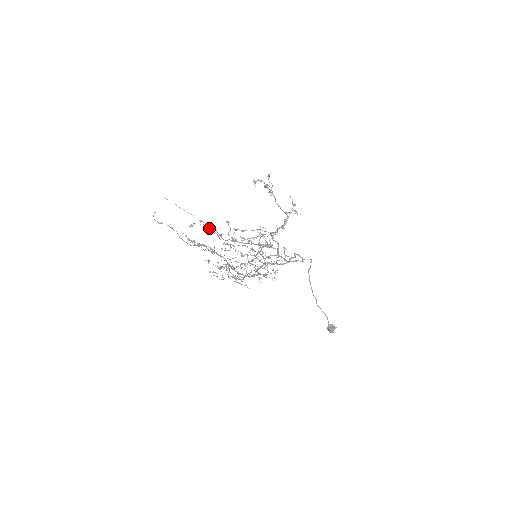
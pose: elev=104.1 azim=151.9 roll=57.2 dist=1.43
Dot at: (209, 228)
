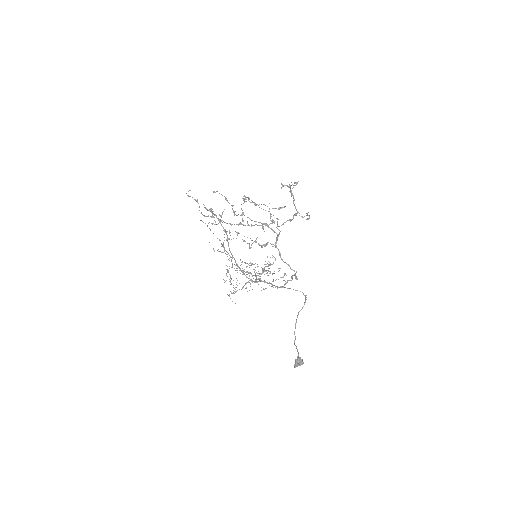
Dot at: (227, 252)
